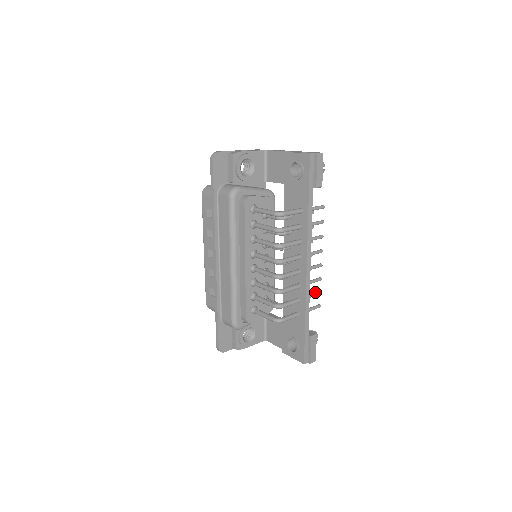
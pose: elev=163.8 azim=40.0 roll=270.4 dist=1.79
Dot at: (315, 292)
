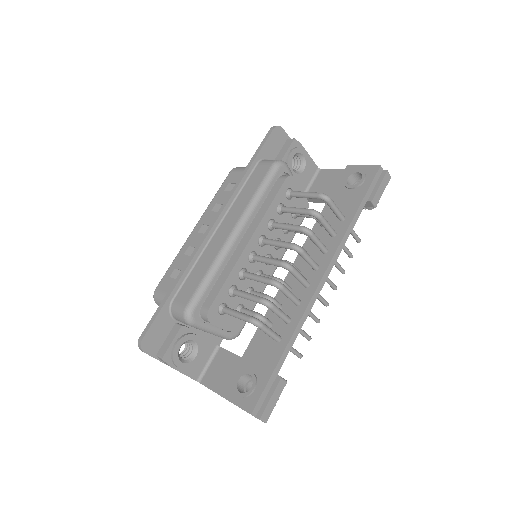
Dot at: occluded
